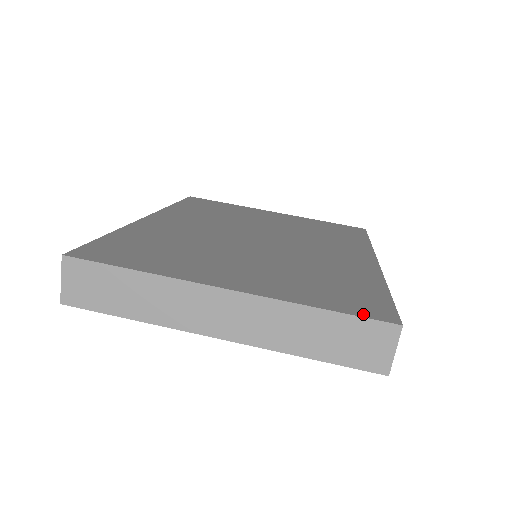
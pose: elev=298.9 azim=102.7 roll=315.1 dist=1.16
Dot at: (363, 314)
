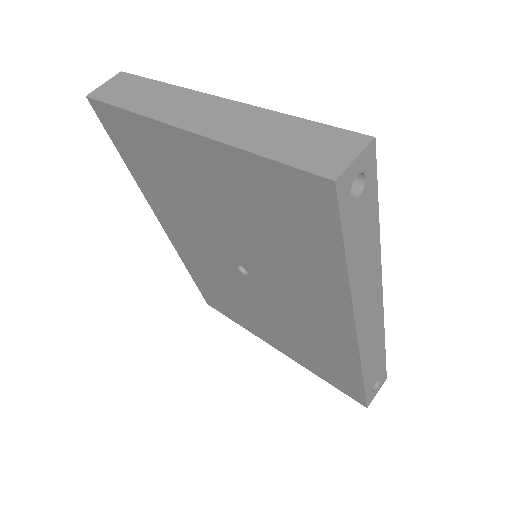
Dot at: occluded
